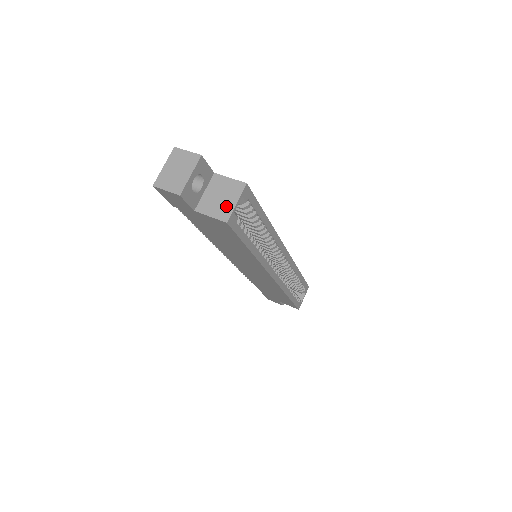
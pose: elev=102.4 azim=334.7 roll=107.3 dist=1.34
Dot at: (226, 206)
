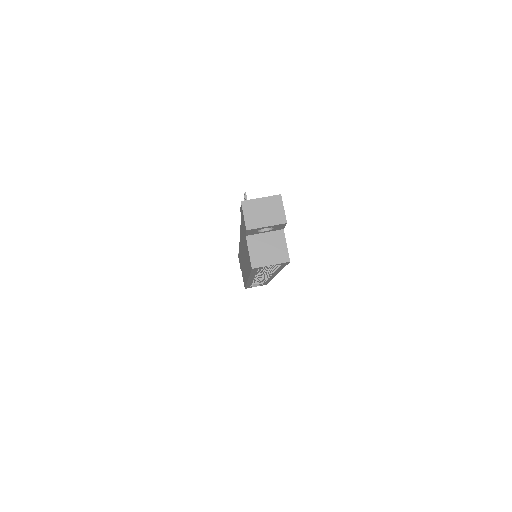
Dot at: (264, 259)
